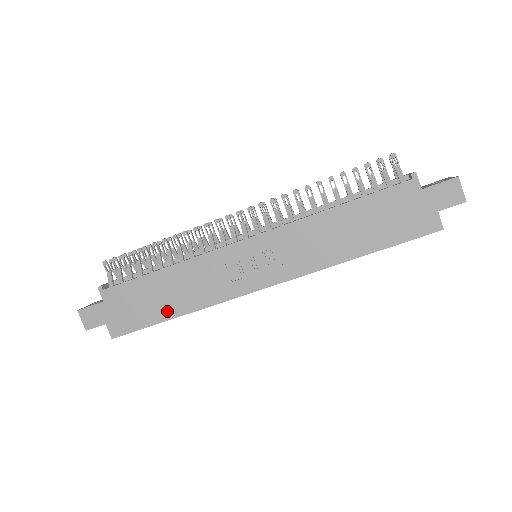
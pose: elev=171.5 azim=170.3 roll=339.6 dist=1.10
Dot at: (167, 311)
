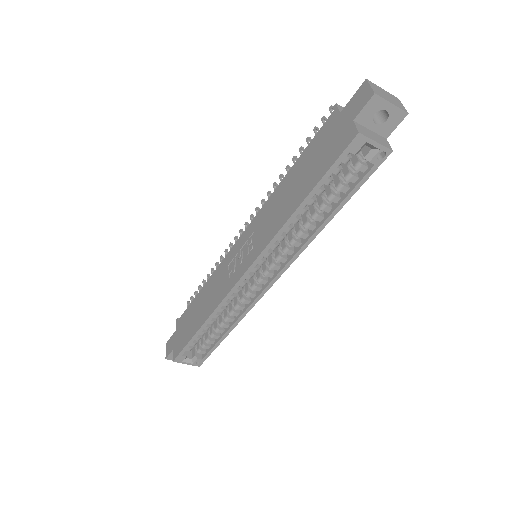
Dot at: (198, 323)
